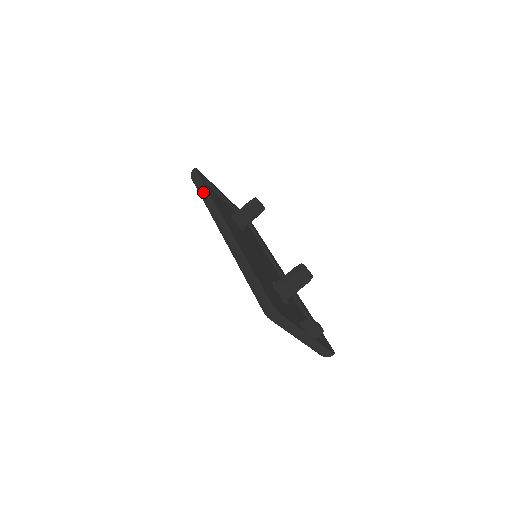
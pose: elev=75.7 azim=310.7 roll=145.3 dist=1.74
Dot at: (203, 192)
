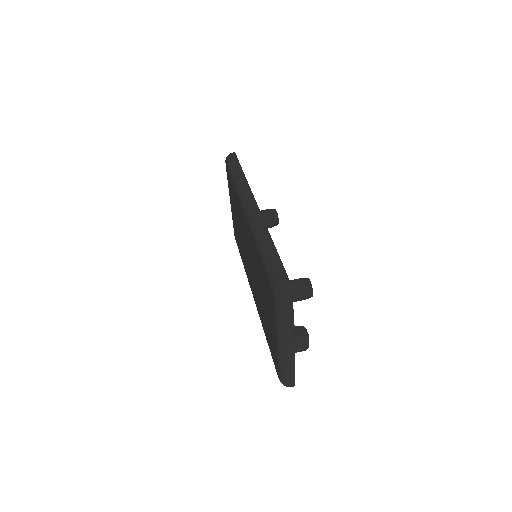
Dot at: (238, 171)
